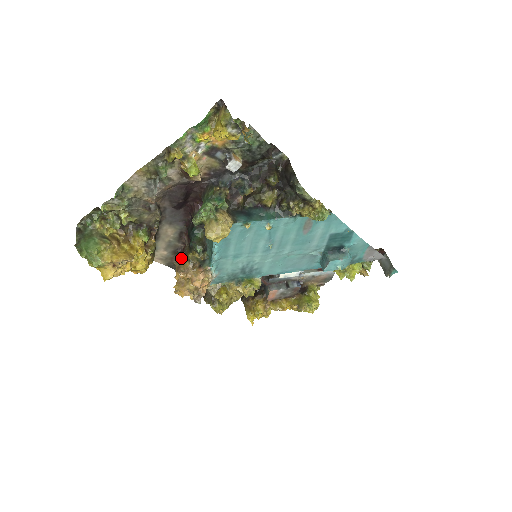
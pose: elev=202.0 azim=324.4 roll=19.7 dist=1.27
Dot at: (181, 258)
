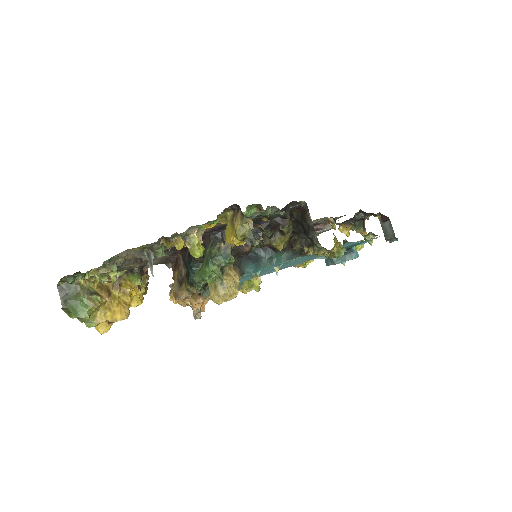
Dot at: (176, 273)
